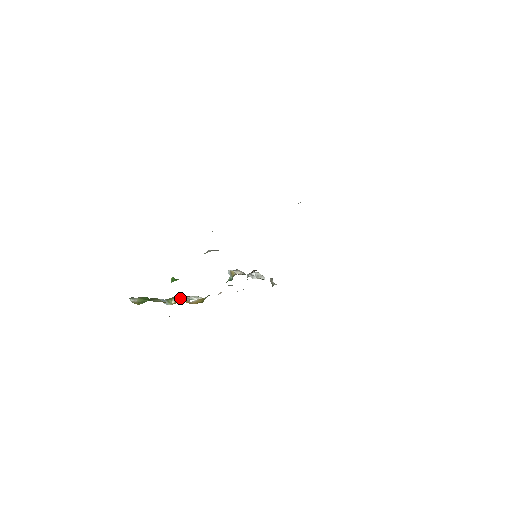
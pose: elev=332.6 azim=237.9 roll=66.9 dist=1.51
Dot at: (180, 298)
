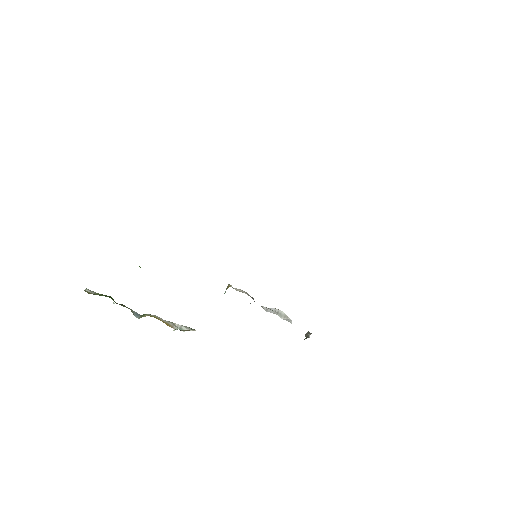
Dot at: (161, 318)
